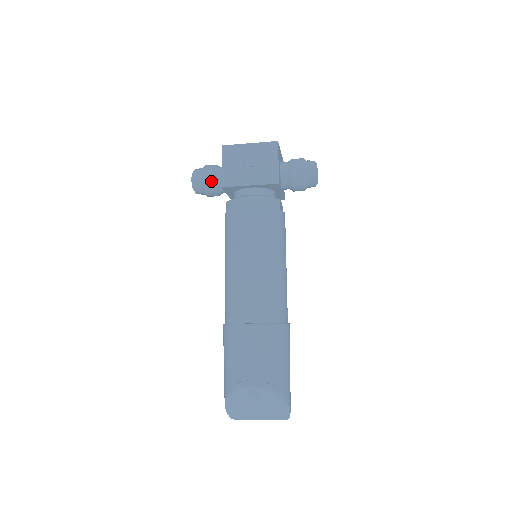
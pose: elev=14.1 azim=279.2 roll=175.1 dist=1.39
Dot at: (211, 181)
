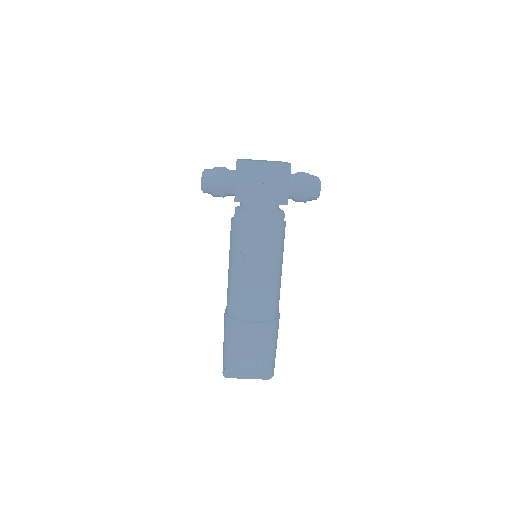
Dot at: (222, 189)
